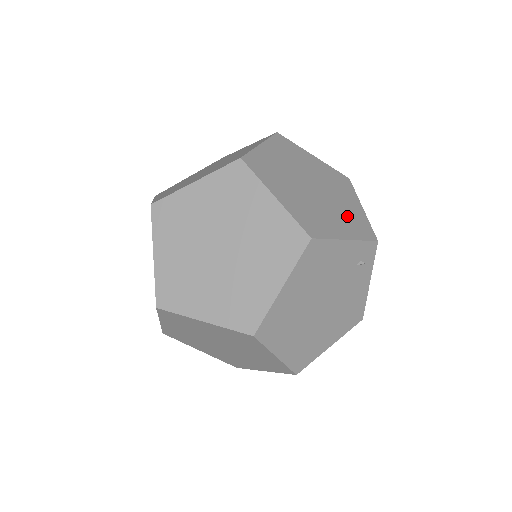
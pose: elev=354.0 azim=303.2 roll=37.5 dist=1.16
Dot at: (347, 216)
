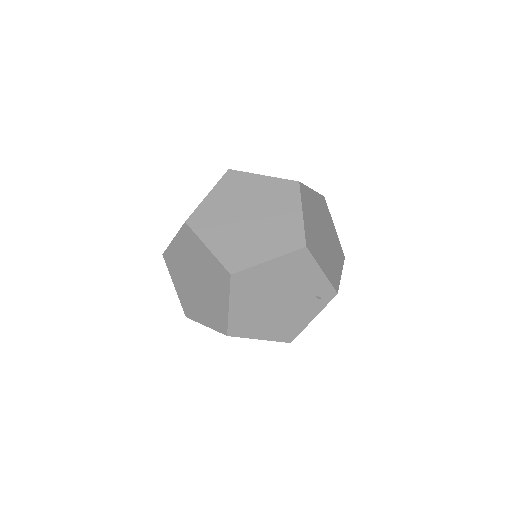
Dot at: (331, 265)
